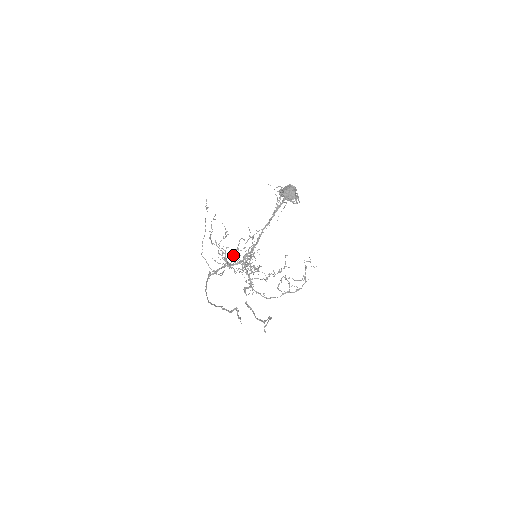
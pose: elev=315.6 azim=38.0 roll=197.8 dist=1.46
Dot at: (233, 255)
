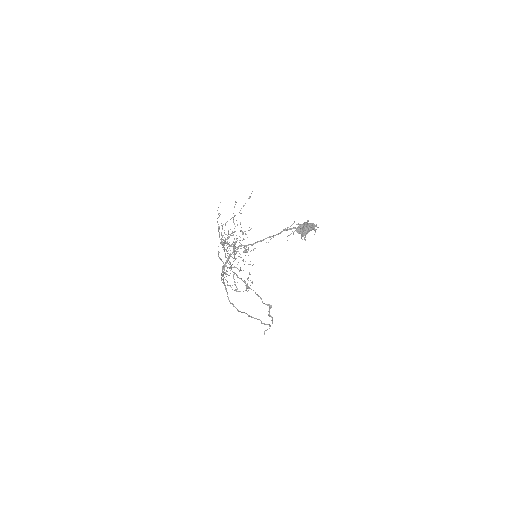
Dot at: occluded
